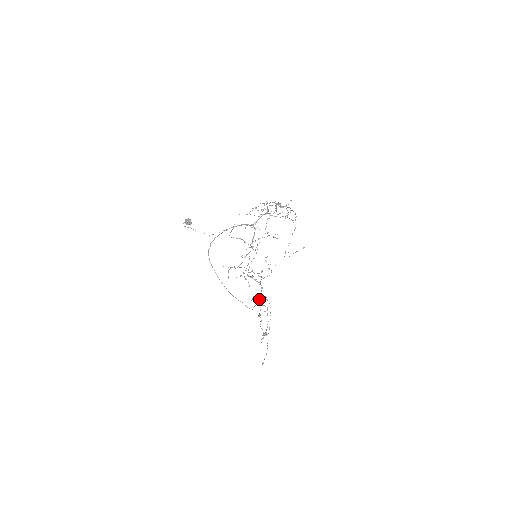
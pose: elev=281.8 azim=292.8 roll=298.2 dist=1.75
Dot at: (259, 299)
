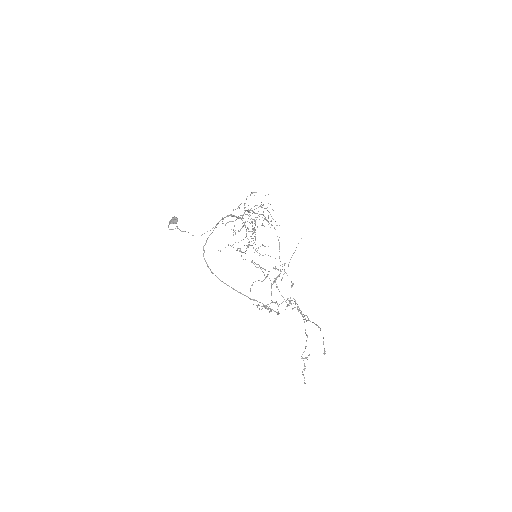
Dot at: occluded
